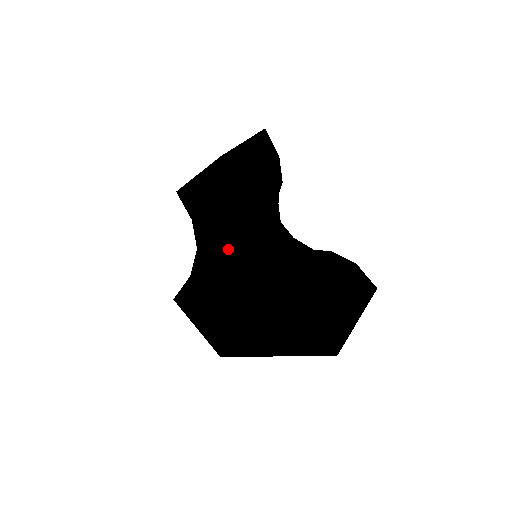
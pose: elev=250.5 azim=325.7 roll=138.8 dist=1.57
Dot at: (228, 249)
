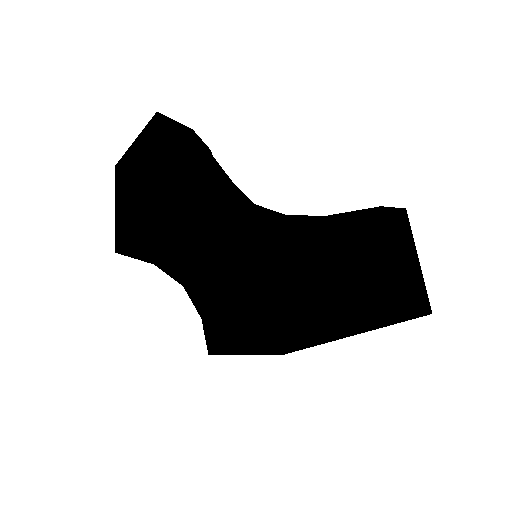
Dot at: (239, 285)
